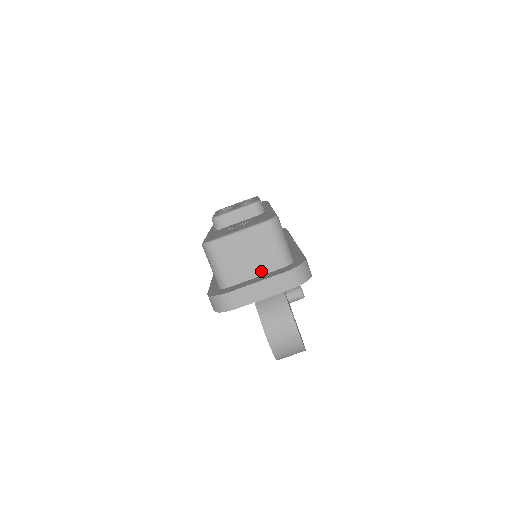
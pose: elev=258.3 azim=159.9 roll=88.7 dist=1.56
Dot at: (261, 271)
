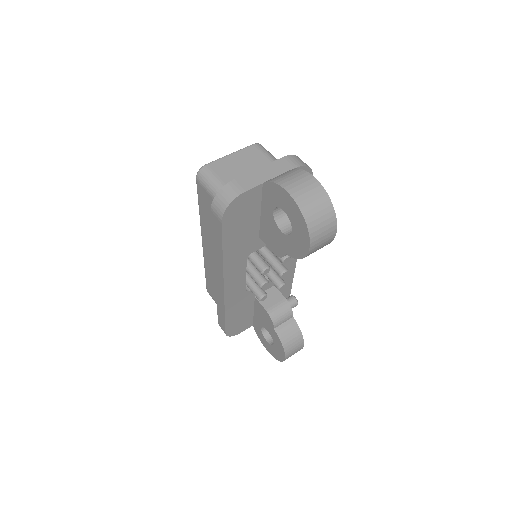
Dot at: occluded
